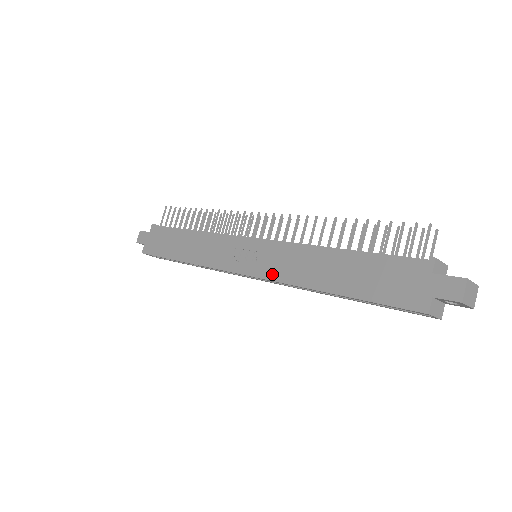
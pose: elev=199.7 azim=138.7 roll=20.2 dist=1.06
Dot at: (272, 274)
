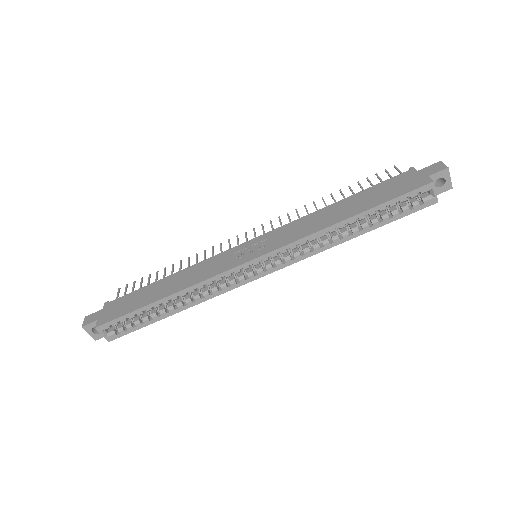
Dot at: (287, 241)
